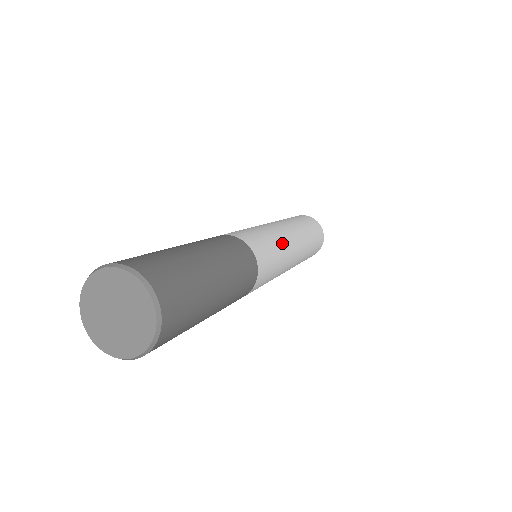
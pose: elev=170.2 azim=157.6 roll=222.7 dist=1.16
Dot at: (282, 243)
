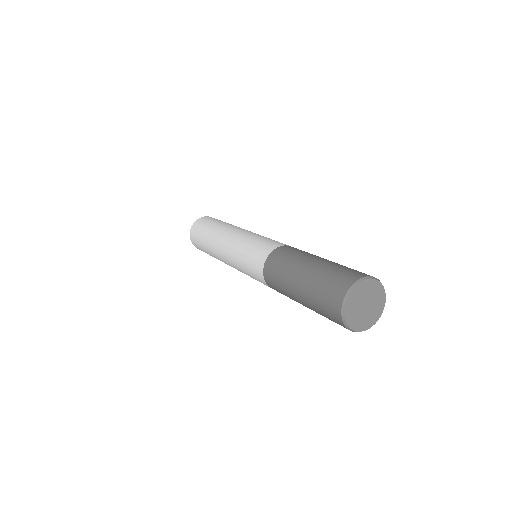
Dot at: occluded
